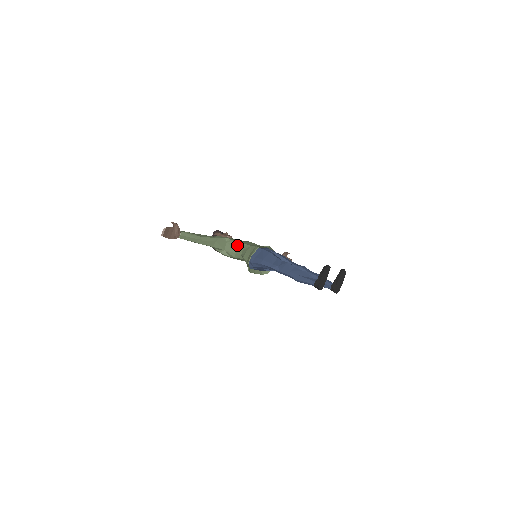
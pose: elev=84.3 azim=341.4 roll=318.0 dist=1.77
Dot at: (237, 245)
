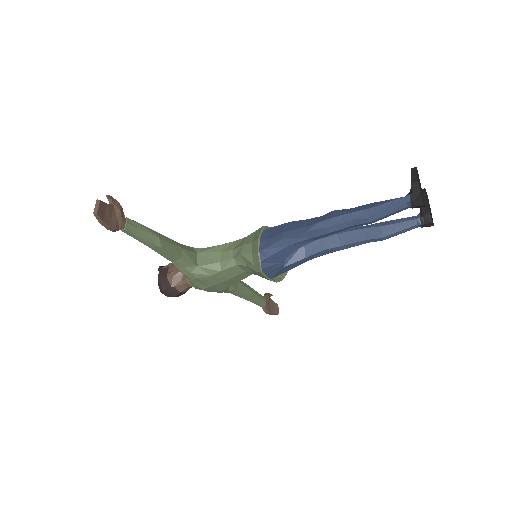
Dot at: (218, 249)
